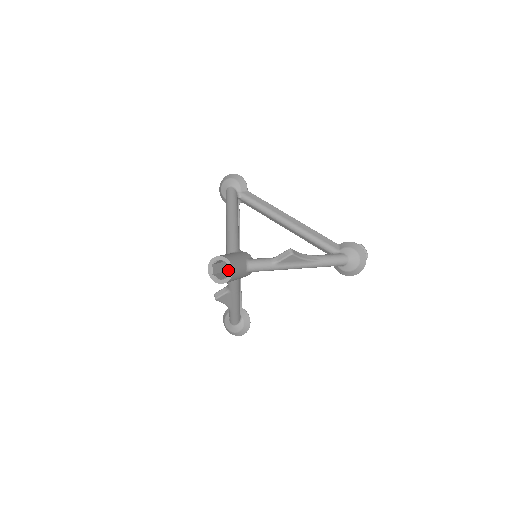
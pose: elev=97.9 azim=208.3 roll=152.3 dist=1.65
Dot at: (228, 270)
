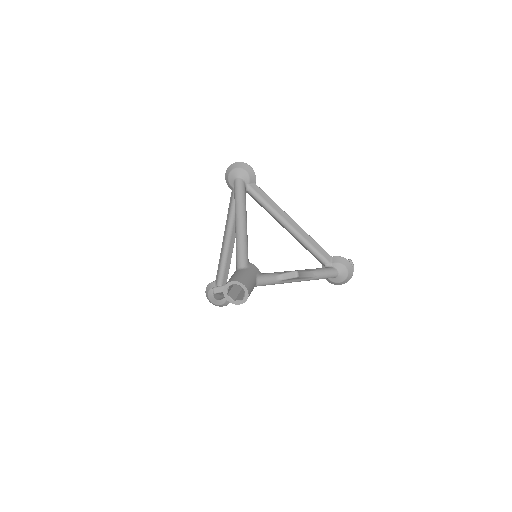
Dot at: occluded
